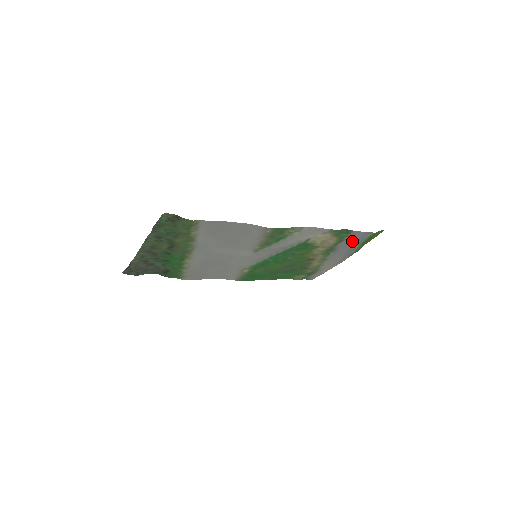
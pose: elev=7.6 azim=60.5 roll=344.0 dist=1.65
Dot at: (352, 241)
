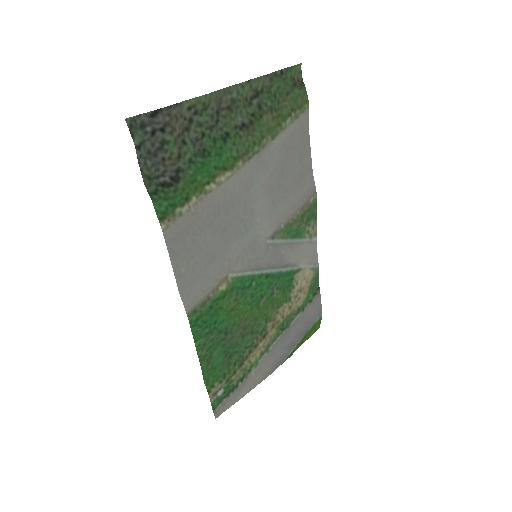
Dot at: (305, 320)
